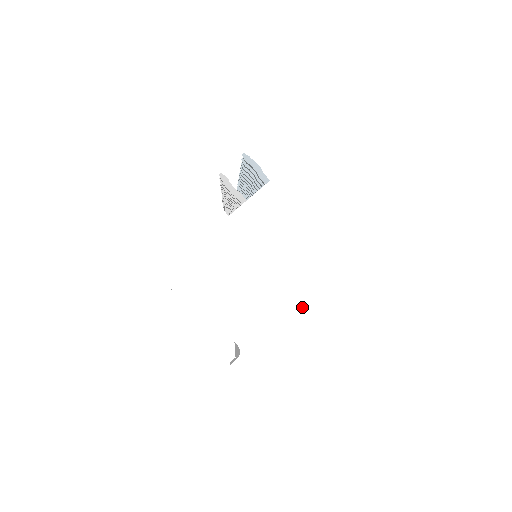
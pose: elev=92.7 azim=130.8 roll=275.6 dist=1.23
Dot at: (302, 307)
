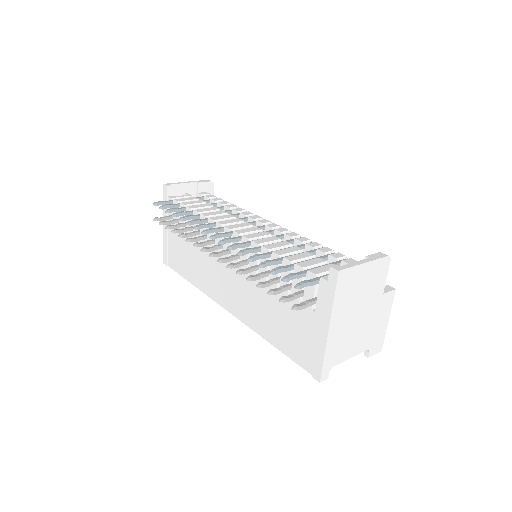
Dot at: (380, 308)
